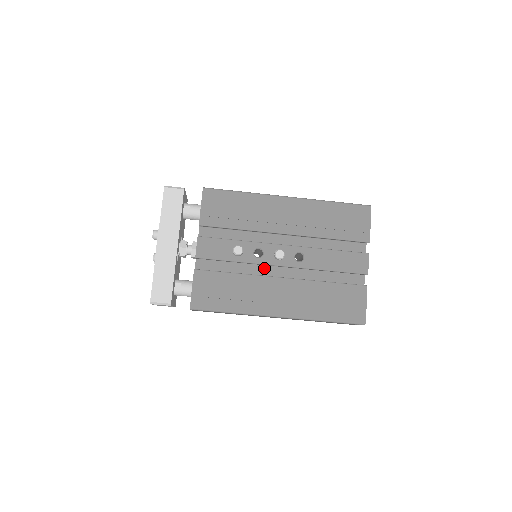
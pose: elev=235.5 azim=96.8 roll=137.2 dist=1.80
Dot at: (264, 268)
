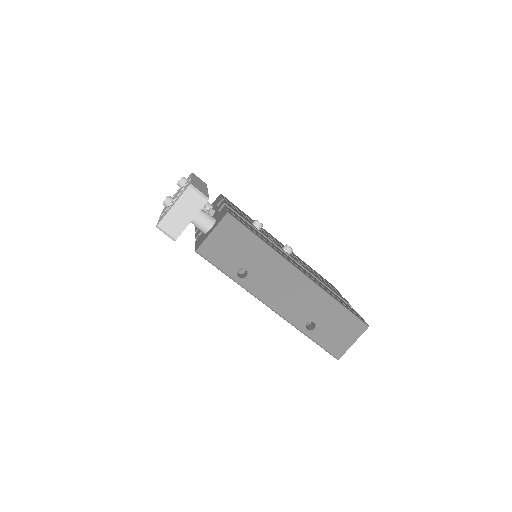
Dot at: occluded
